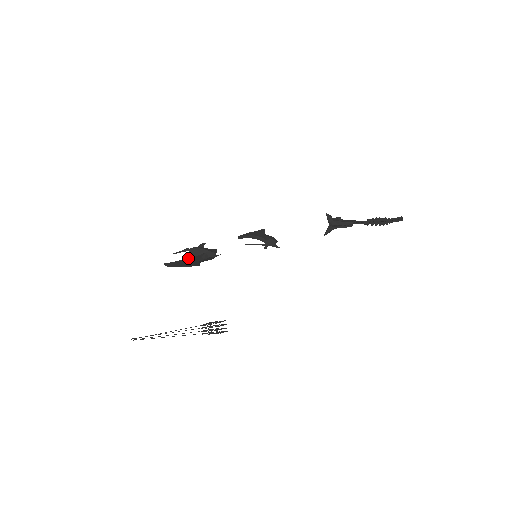
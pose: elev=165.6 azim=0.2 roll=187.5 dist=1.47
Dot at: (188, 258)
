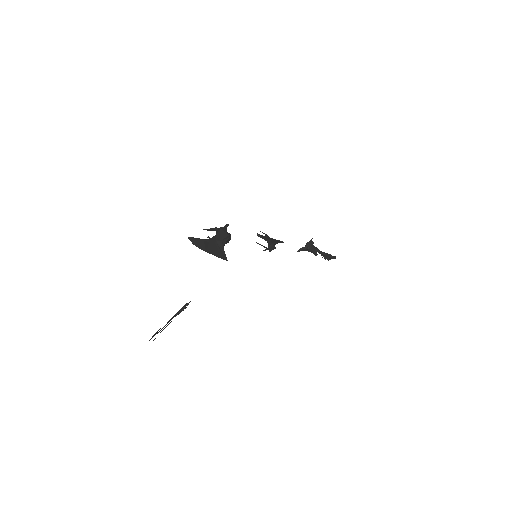
Dot at: (213, 240)
